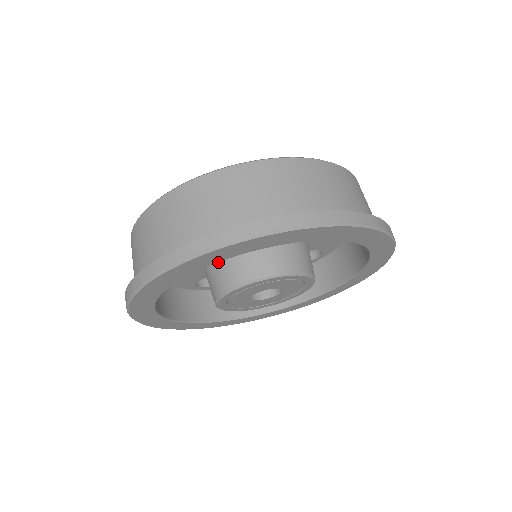
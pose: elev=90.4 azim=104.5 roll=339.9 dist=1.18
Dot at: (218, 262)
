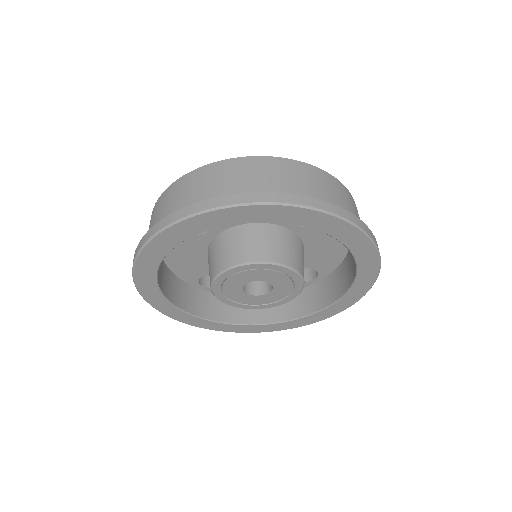
Dot at: (221, 246)
